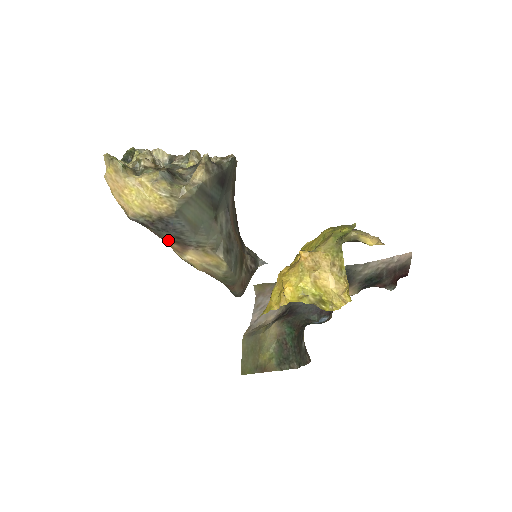
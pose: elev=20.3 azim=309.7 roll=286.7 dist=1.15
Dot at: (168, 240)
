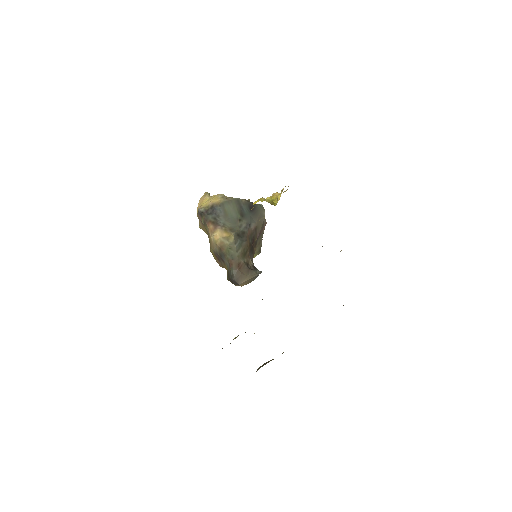
Dot at: (210, 222)
